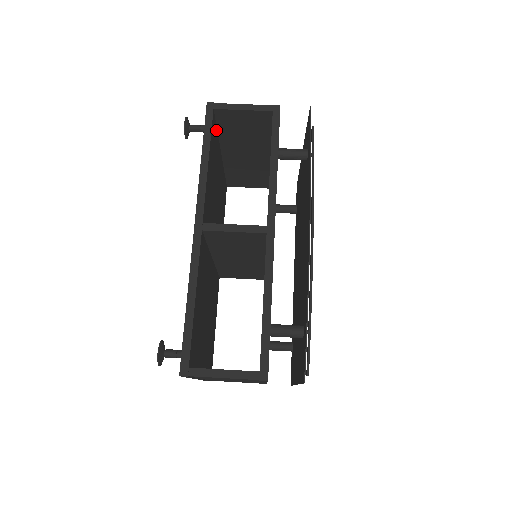
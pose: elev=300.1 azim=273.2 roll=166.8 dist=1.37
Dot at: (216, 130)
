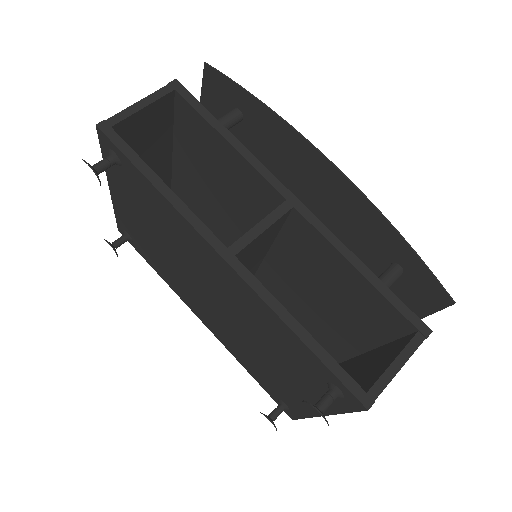
Dot at: occluded
